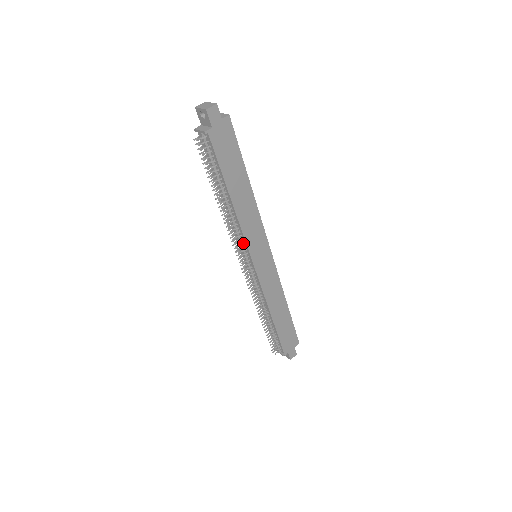
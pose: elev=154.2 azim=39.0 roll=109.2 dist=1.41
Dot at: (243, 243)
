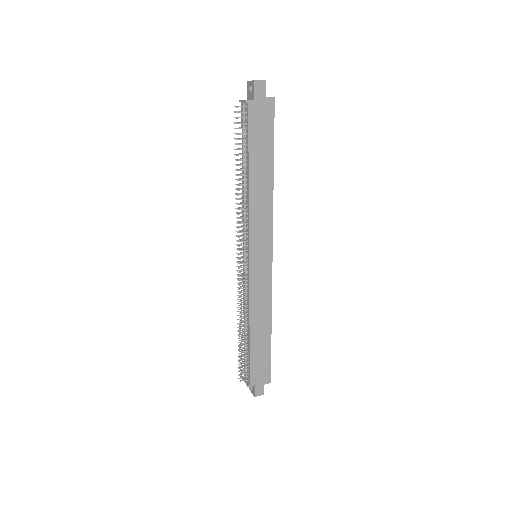
Dot at: (247, 233)
